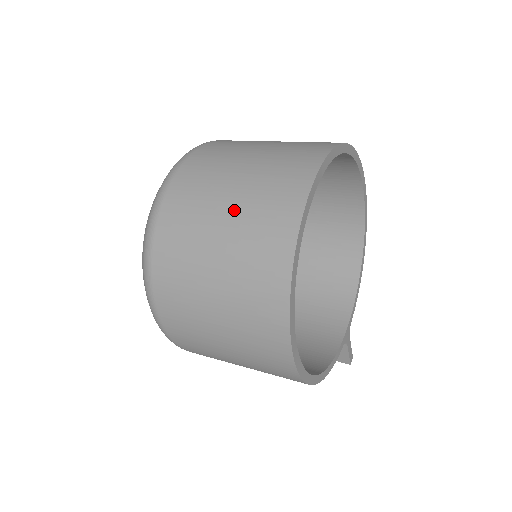
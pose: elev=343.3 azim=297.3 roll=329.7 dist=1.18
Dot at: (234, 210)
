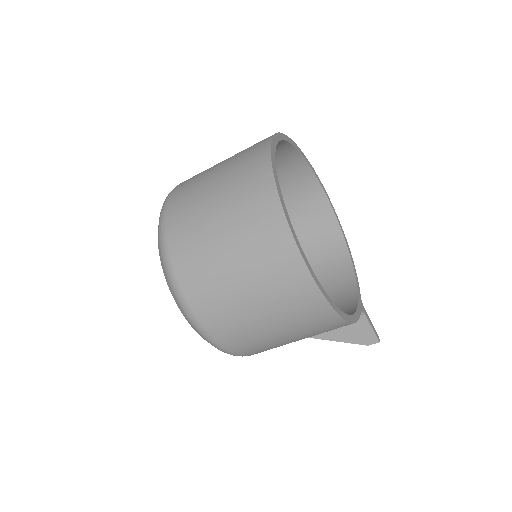
Dot at: (221, 181)
